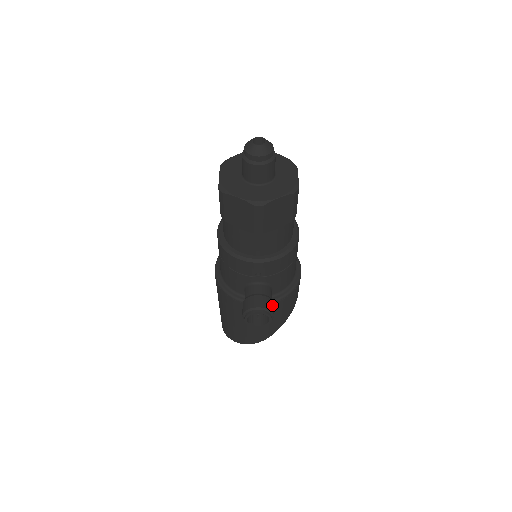
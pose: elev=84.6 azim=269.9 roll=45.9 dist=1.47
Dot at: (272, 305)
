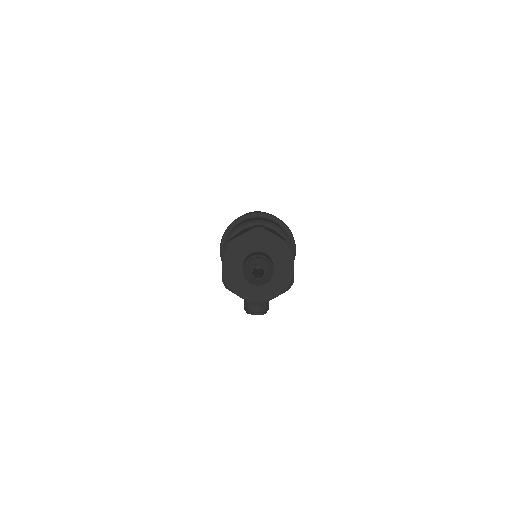
Dot at: (268, 304)
